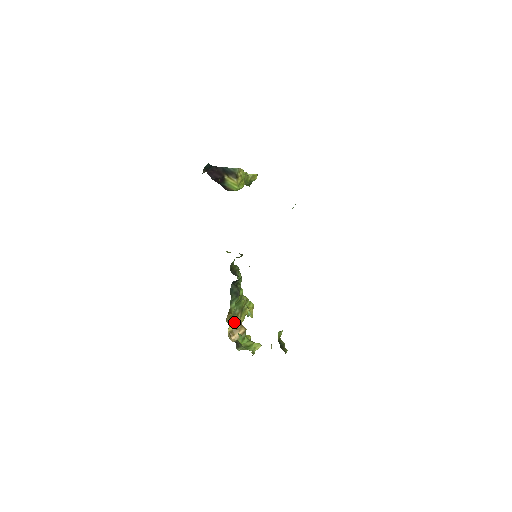
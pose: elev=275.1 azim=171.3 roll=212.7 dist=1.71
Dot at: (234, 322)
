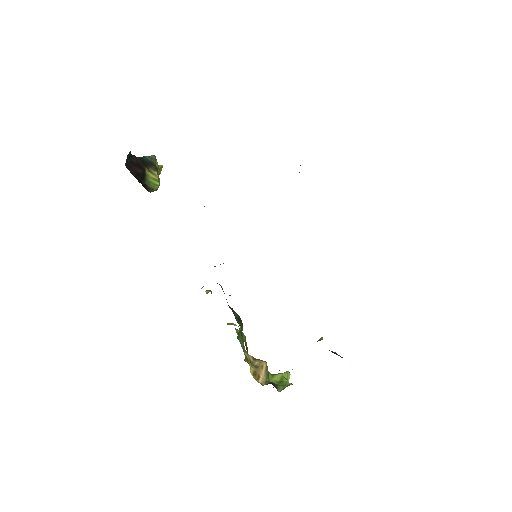
Dot at: (248, 360)
